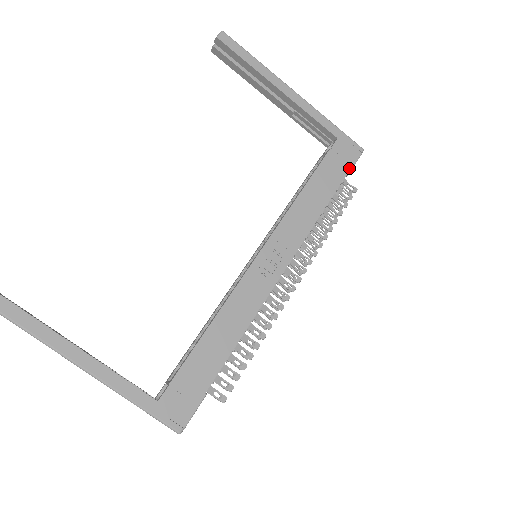
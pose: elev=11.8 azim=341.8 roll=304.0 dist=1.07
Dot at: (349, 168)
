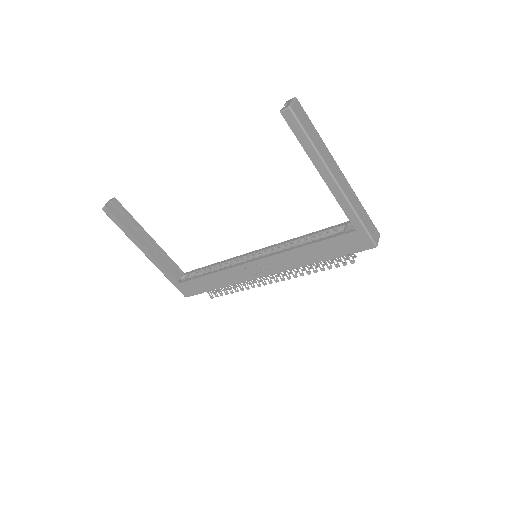
Dot at: (352, 252)
